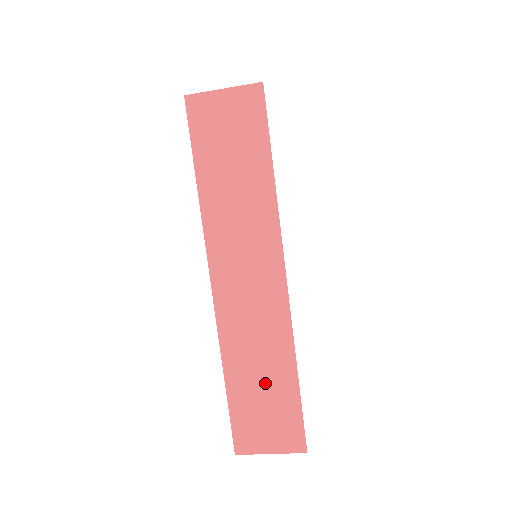
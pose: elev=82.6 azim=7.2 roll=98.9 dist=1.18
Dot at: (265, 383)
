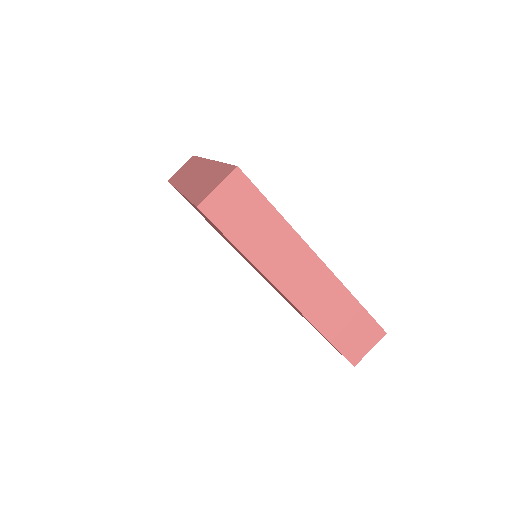
Dot at: (345, 319)
